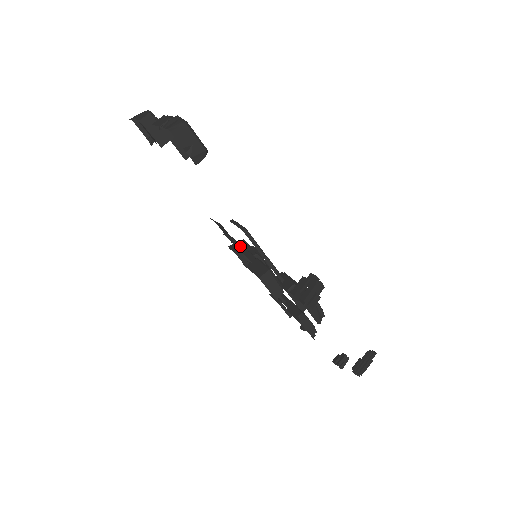
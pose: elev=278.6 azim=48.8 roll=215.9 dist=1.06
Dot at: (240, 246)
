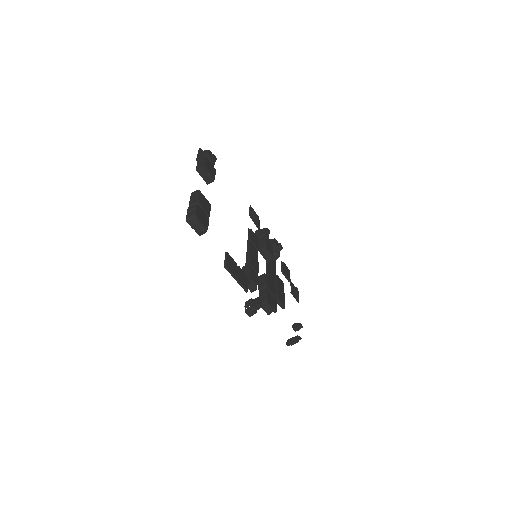
Dot at: (248, 247)
